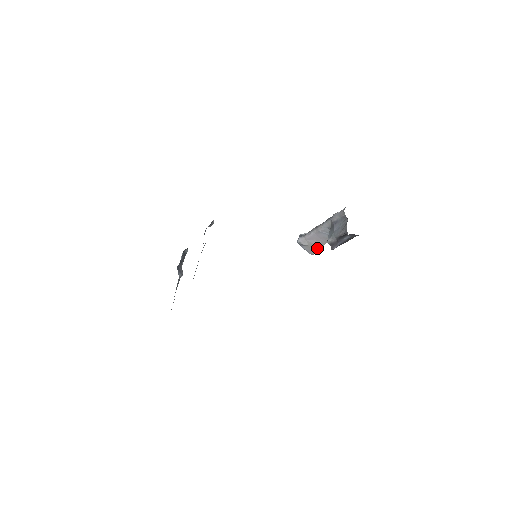
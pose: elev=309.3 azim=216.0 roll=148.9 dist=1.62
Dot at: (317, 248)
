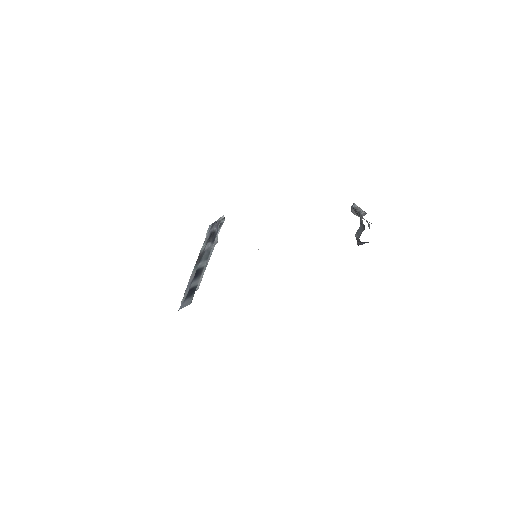
Dot at: occluded
